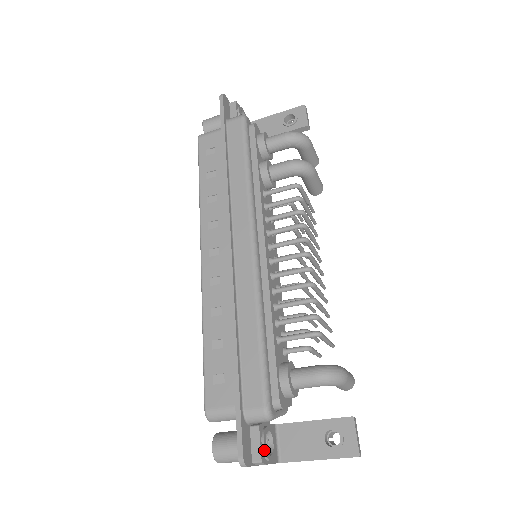
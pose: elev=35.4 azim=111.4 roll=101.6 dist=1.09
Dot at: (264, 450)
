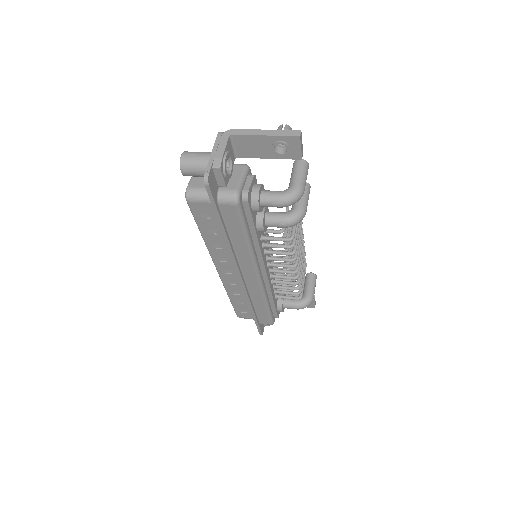
Dot at: occluded
